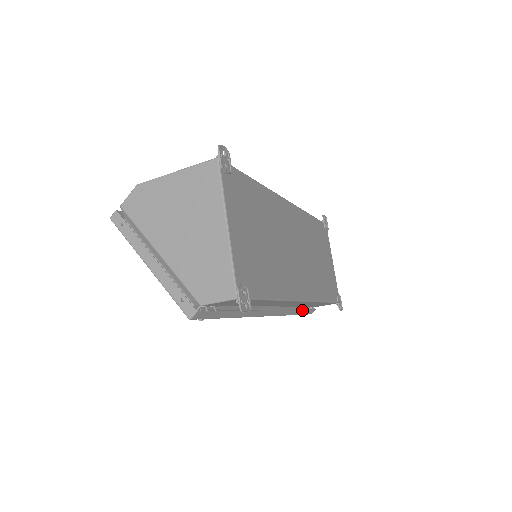
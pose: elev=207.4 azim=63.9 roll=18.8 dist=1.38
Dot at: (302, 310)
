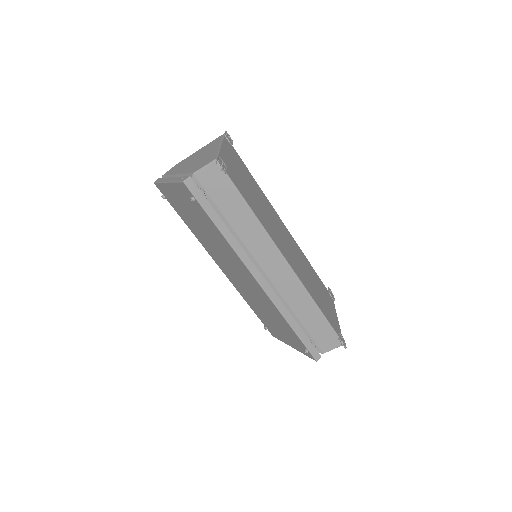
Dot at: (301, 330)
